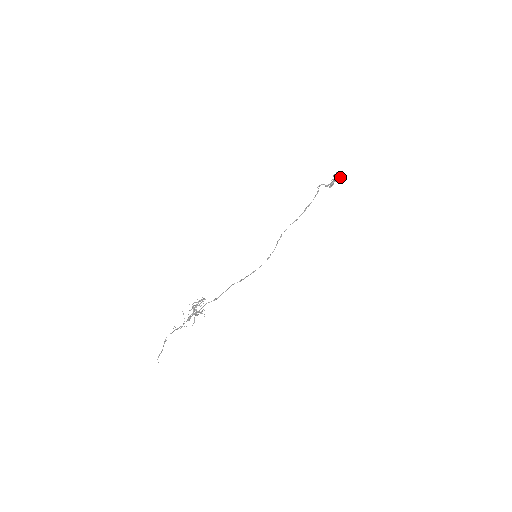
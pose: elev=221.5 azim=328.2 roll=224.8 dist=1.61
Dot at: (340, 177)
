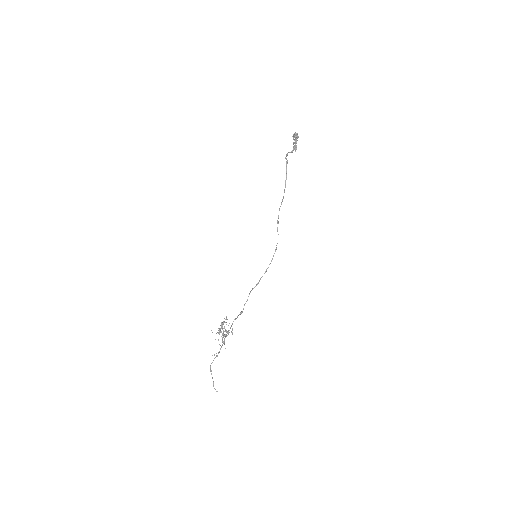
Dot at: (298, 137)
